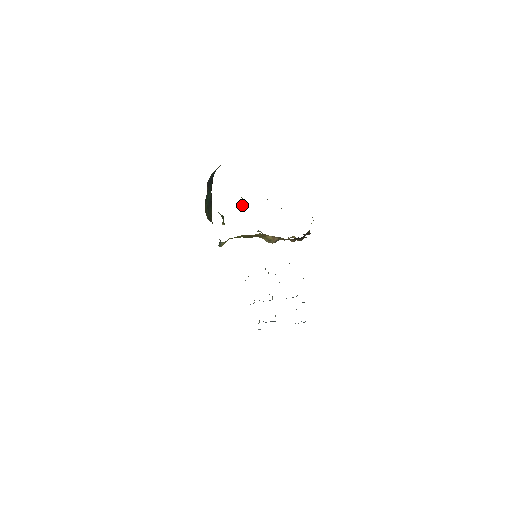
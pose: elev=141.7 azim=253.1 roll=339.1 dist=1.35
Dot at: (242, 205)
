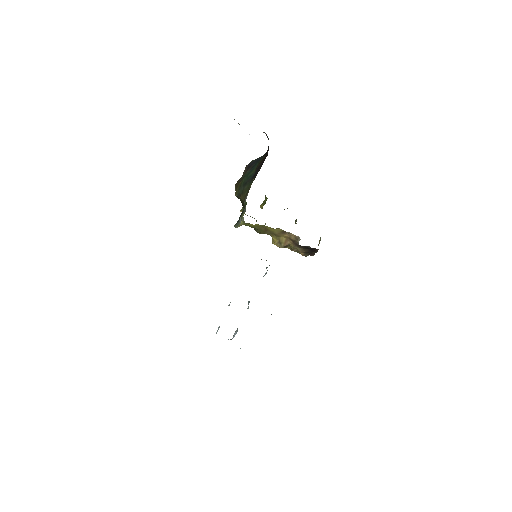
Dot at: (262, 204)
